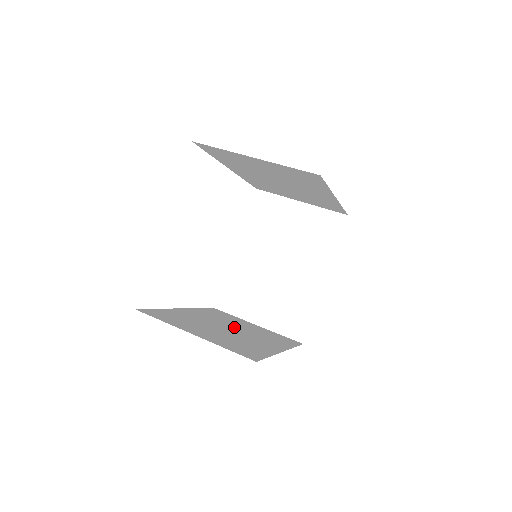
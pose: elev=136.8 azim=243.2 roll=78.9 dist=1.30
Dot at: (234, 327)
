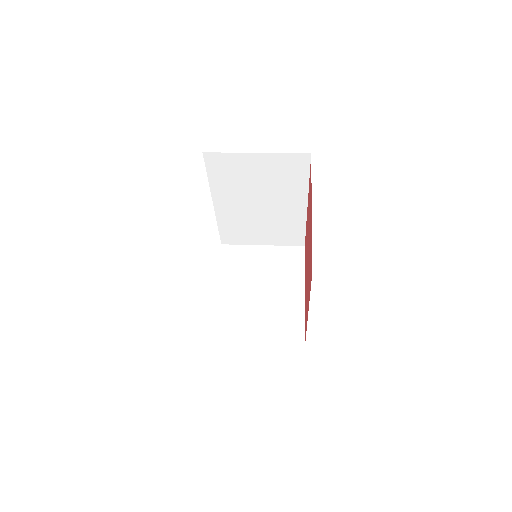
Dot at: occluded
